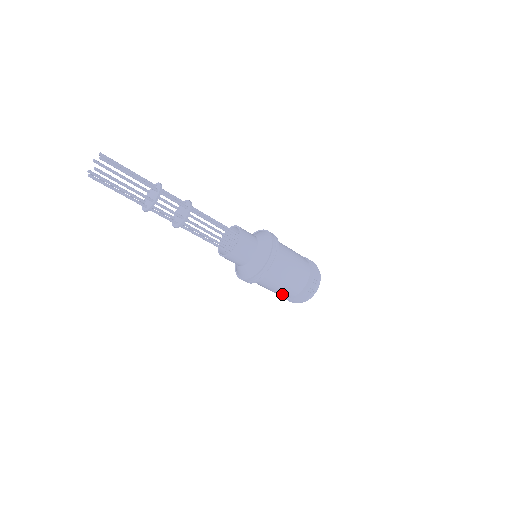
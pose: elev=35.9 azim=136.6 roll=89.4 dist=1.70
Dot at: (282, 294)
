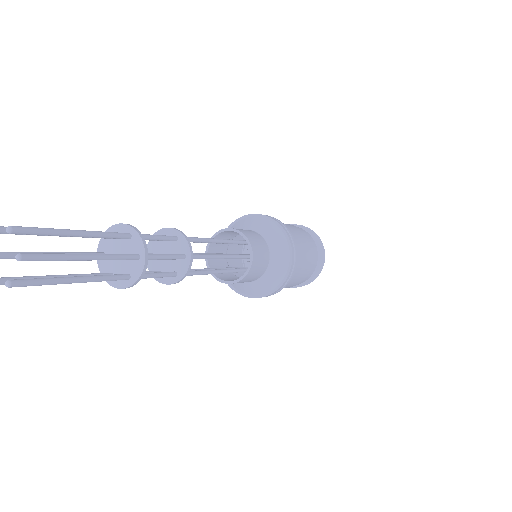
Dot at: occluded
